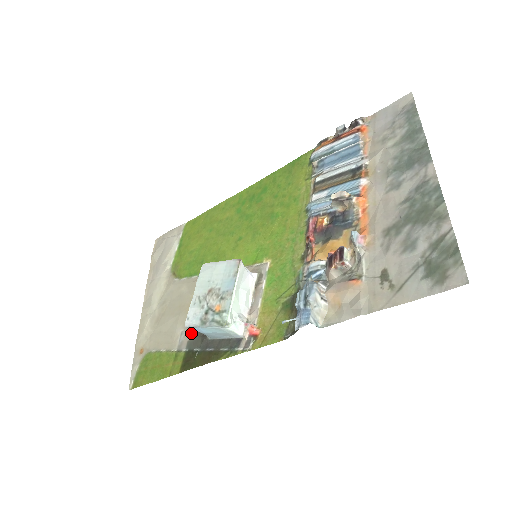
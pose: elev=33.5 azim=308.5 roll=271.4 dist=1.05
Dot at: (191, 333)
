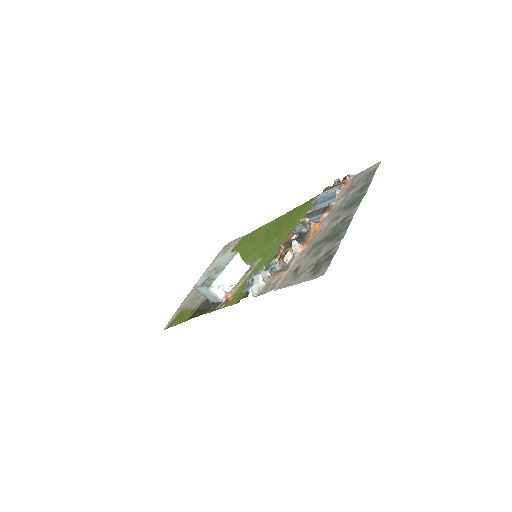
Dot at: (205, 299)
